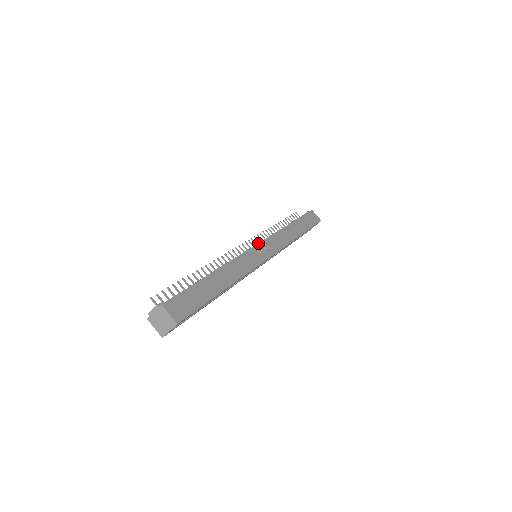
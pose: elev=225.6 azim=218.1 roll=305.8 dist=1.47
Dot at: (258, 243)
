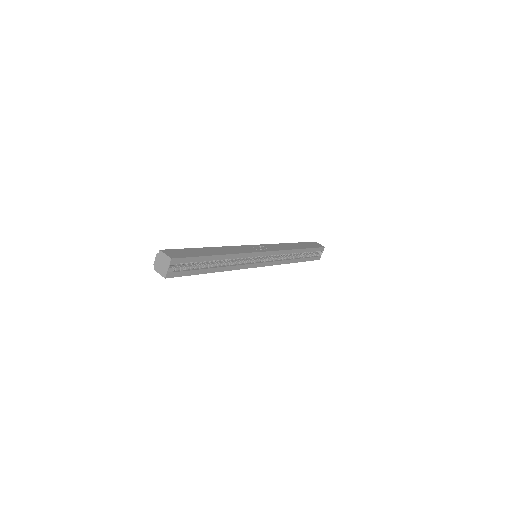
Dot at: (255, 245)
